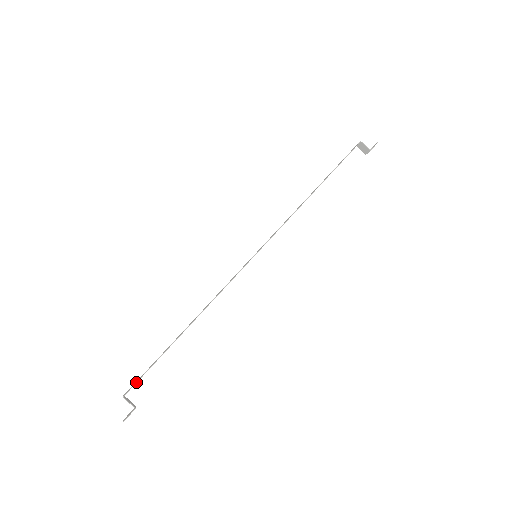
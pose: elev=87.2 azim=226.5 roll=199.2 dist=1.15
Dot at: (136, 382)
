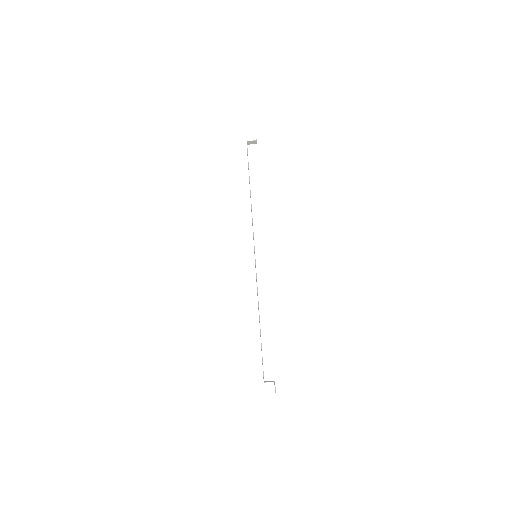
Dot at: occluded
